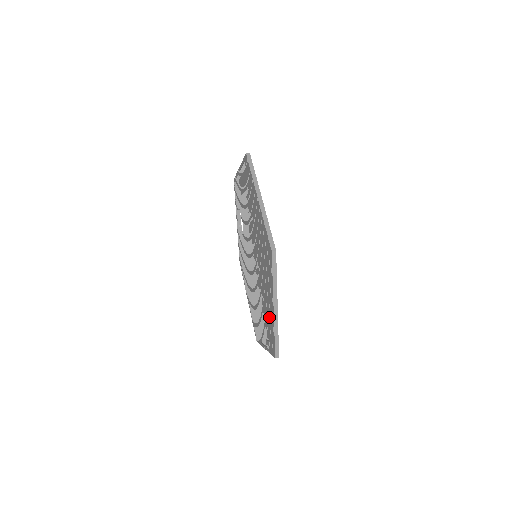
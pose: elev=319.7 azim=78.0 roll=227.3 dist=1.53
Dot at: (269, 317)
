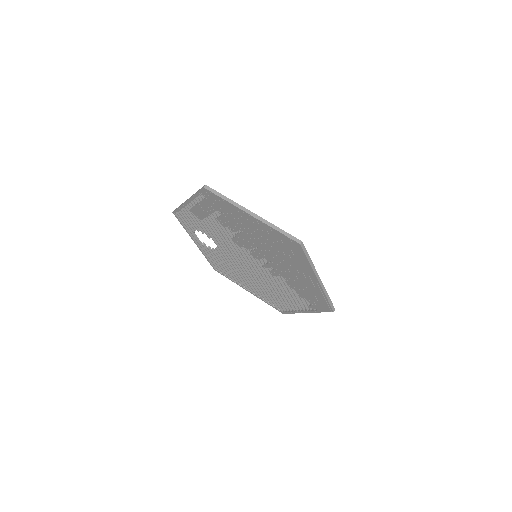
Dot at: (310, 289)
